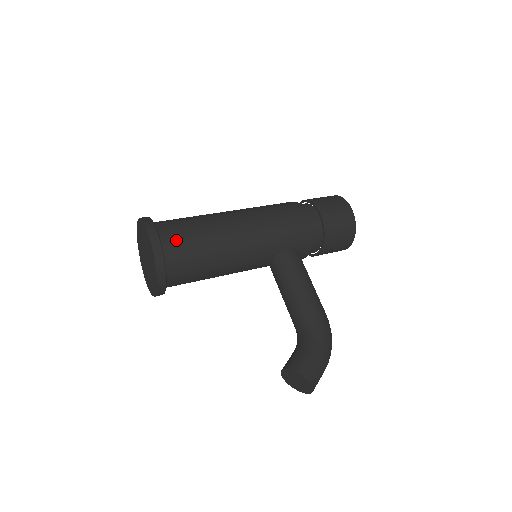
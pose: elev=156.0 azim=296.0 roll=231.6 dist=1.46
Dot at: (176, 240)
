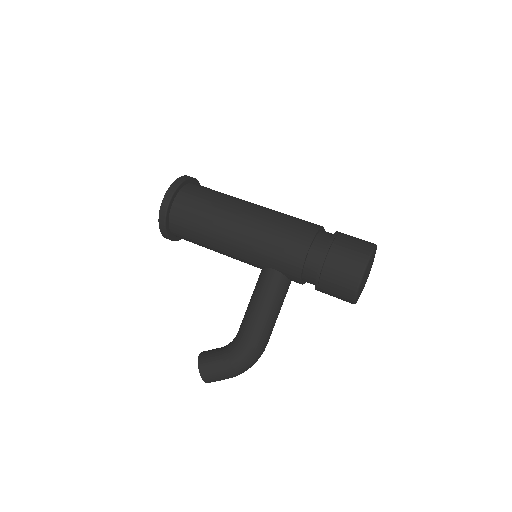
Dot at: (183, 211)
